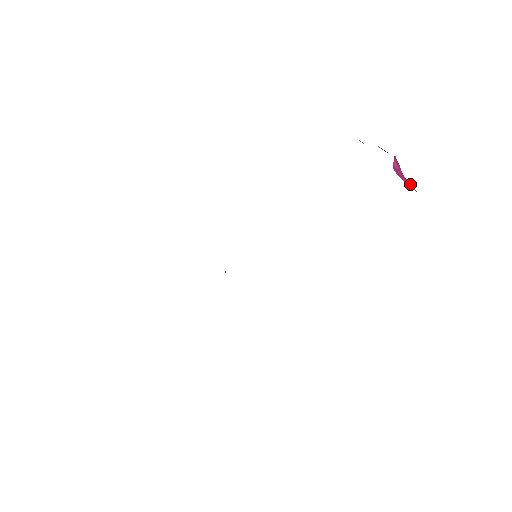
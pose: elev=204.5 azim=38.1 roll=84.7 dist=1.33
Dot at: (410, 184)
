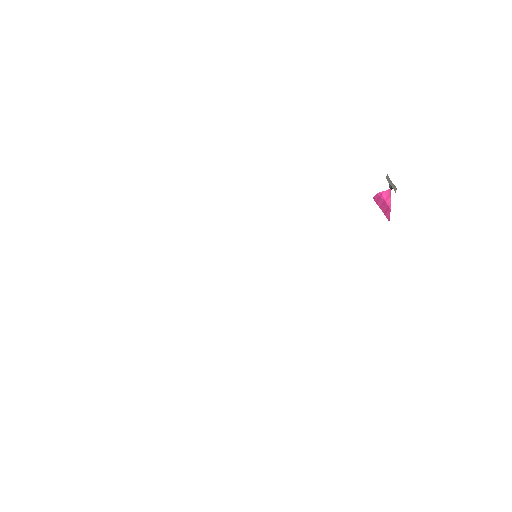
Dot at: (388, 213)
